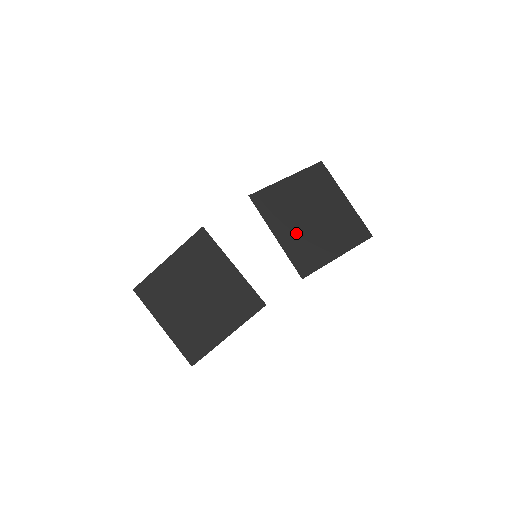
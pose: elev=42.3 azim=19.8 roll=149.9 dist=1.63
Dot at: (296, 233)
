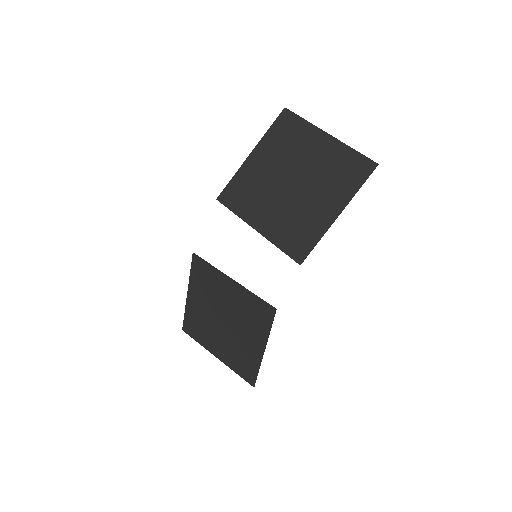
Dot at: (278, 214)
